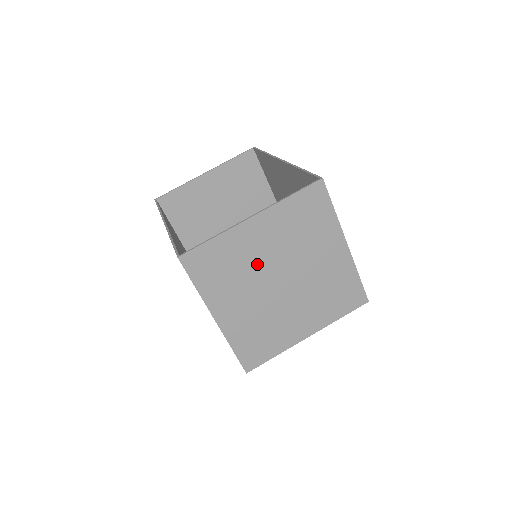
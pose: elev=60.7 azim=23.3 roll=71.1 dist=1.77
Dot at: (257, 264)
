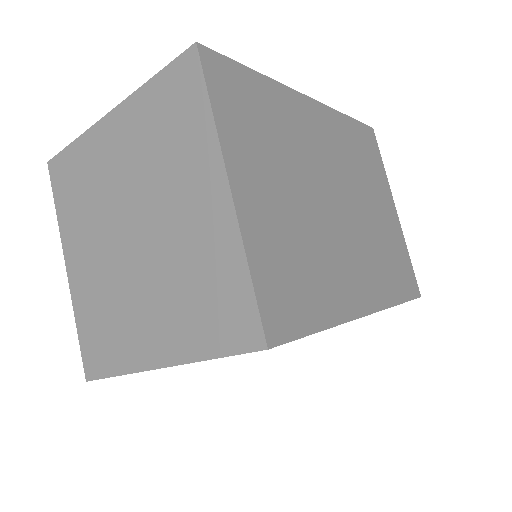
Dot at: (109, 193)
